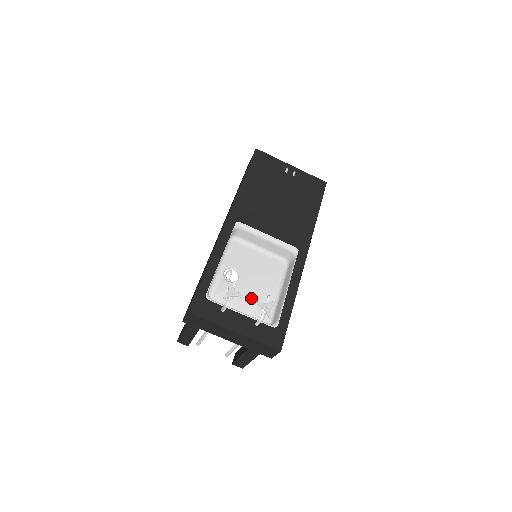
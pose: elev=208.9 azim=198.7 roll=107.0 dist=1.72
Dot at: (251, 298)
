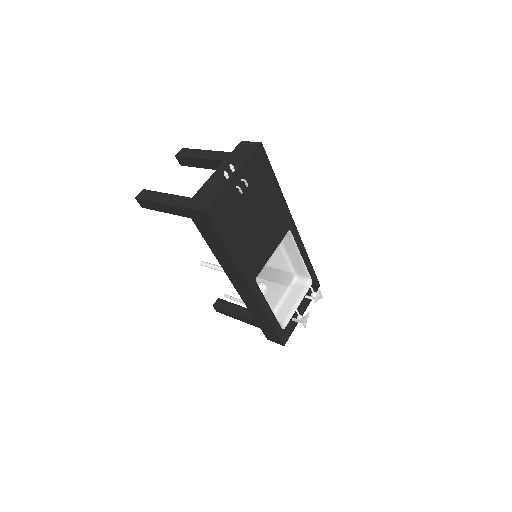
Dot at: (278, 280)
